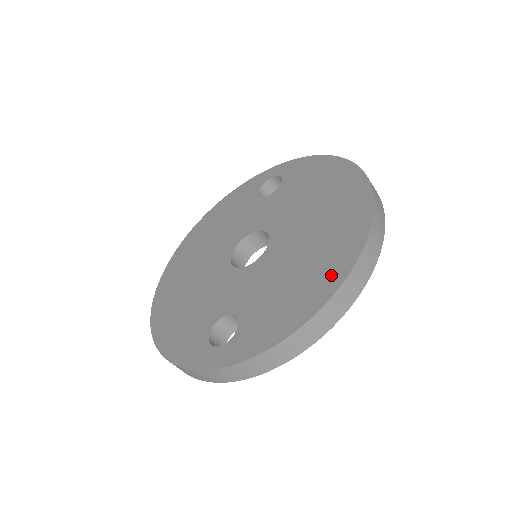
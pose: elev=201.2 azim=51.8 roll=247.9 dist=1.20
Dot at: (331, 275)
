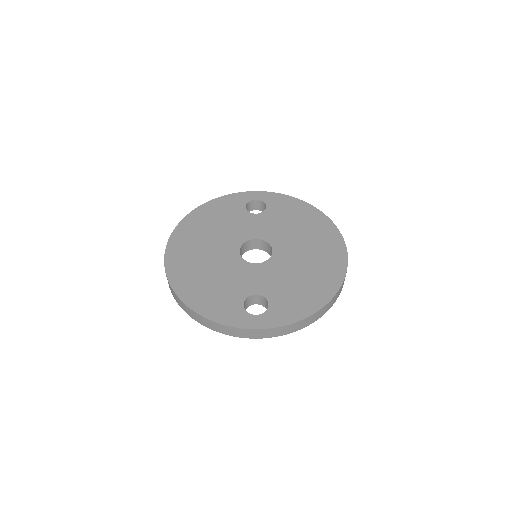
Dot at: (330, 283)
